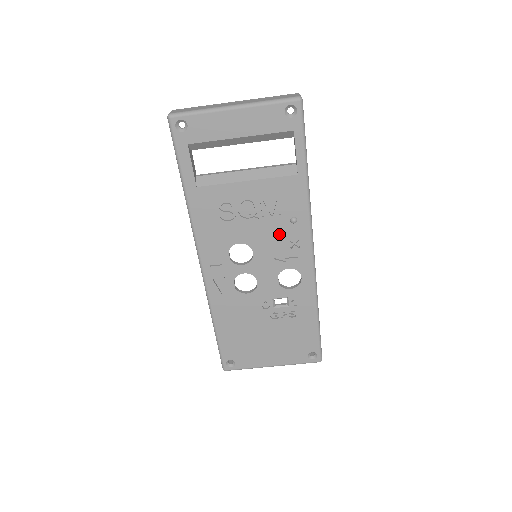
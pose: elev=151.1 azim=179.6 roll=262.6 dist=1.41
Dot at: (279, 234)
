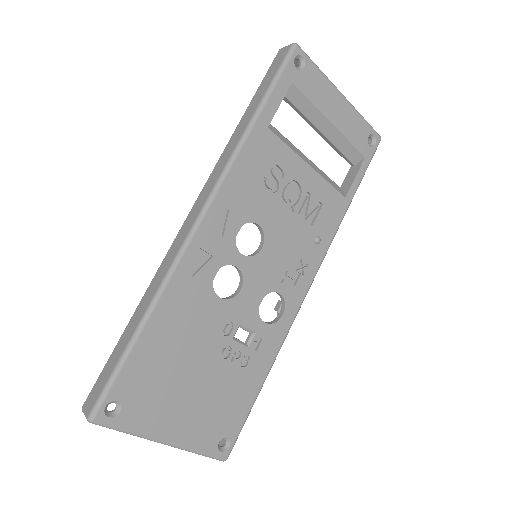
Dot at: (297, 245)
